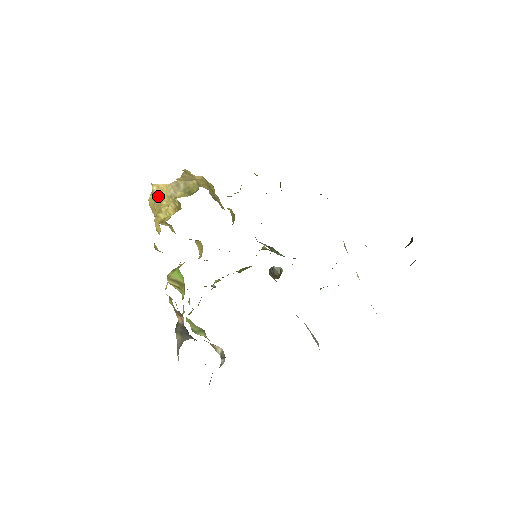
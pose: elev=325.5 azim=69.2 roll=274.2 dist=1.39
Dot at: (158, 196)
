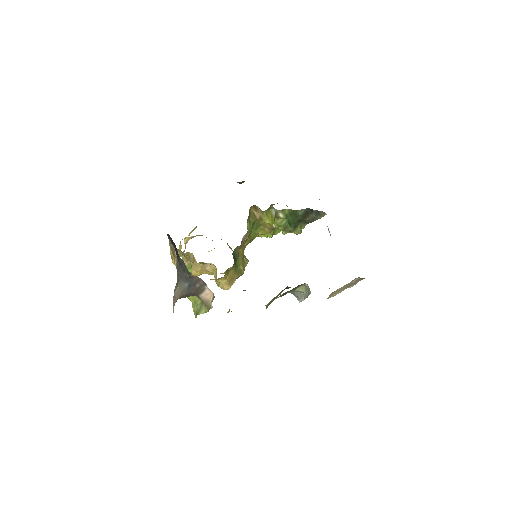
Dot at: (187, 242)
